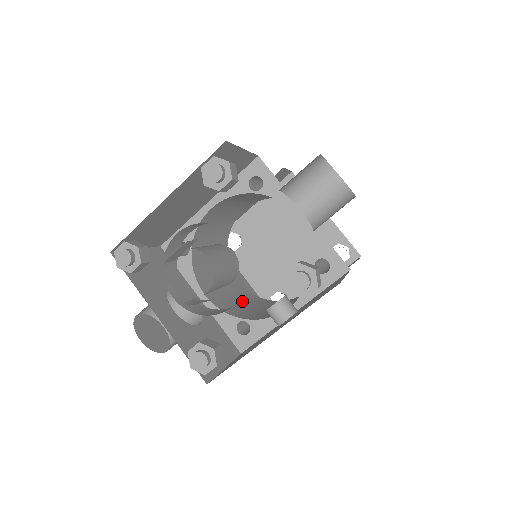
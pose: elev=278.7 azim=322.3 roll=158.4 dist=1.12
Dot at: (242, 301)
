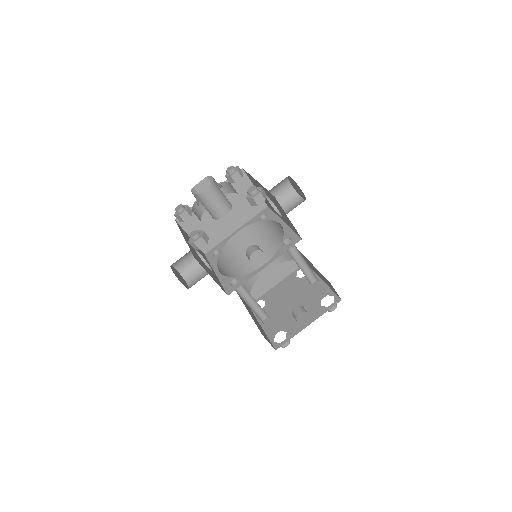
Dot at: occluded
